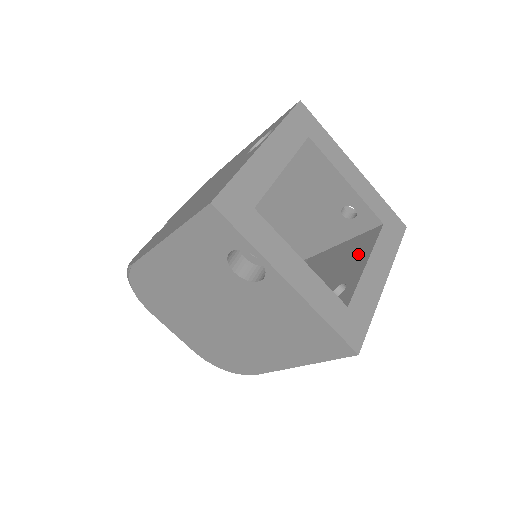
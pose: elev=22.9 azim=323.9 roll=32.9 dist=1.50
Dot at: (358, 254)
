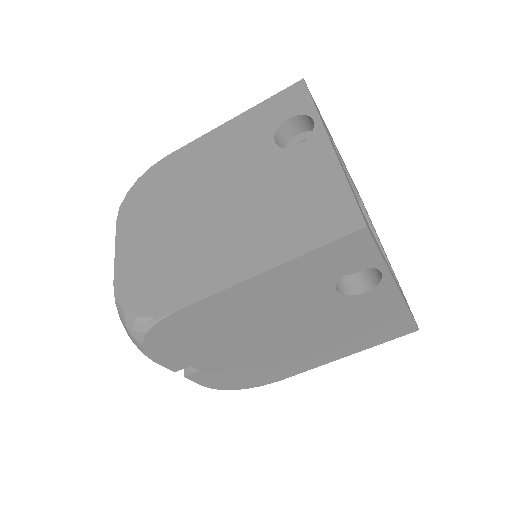
Dot at: occluded
